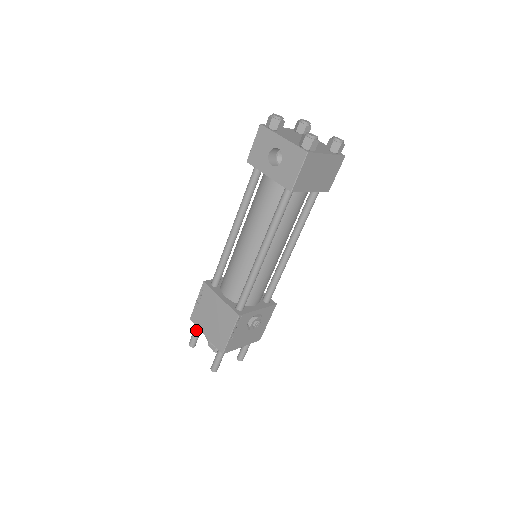
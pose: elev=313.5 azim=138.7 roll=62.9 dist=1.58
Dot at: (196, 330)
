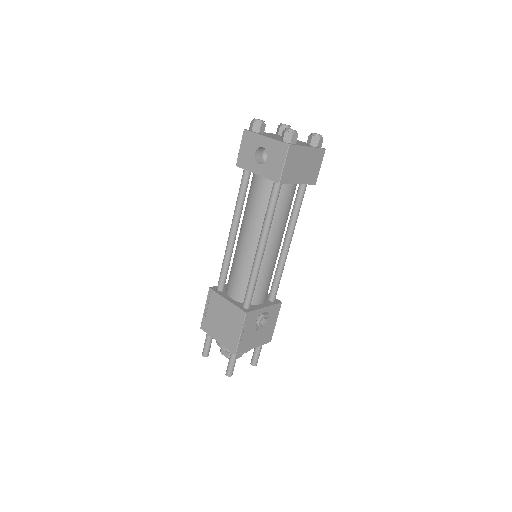
Dot at: (207, 338)
